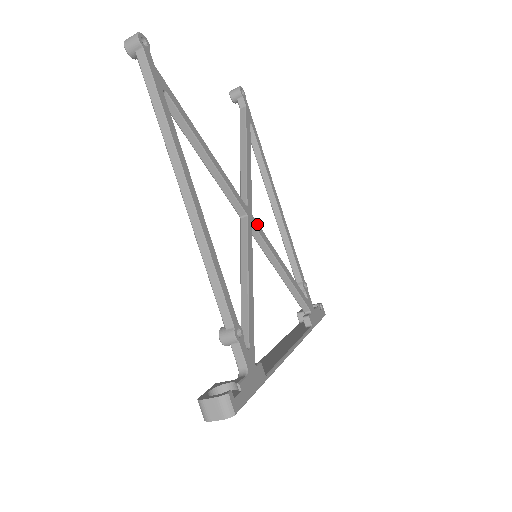
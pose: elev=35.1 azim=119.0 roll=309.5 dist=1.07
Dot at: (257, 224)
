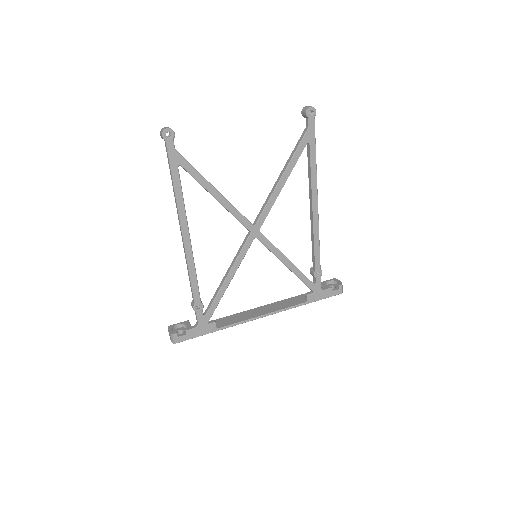
Dot at: (263, 237)
